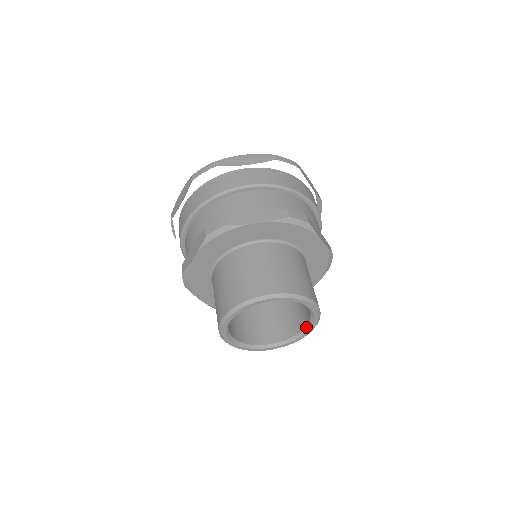
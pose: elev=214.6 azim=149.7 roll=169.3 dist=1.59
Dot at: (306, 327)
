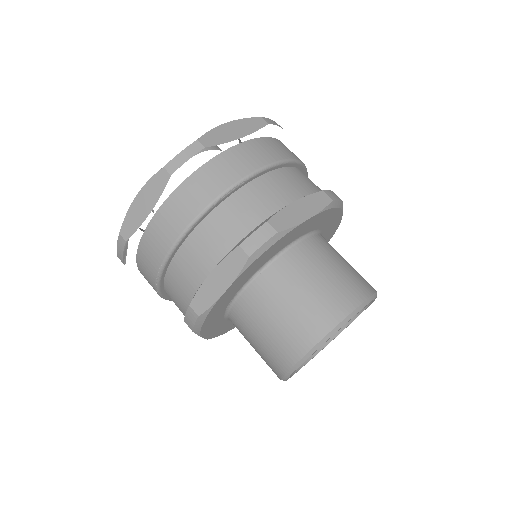
Dot at: occluded
